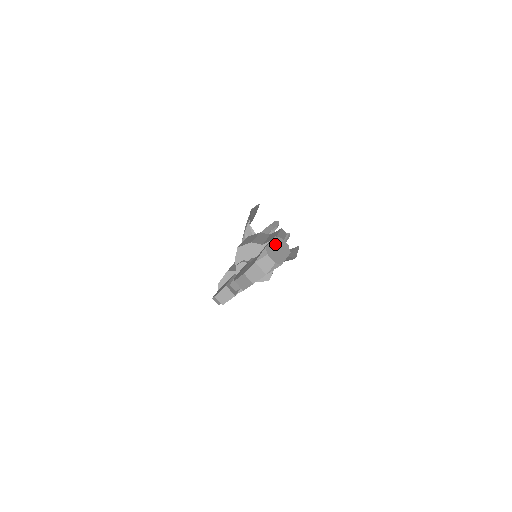
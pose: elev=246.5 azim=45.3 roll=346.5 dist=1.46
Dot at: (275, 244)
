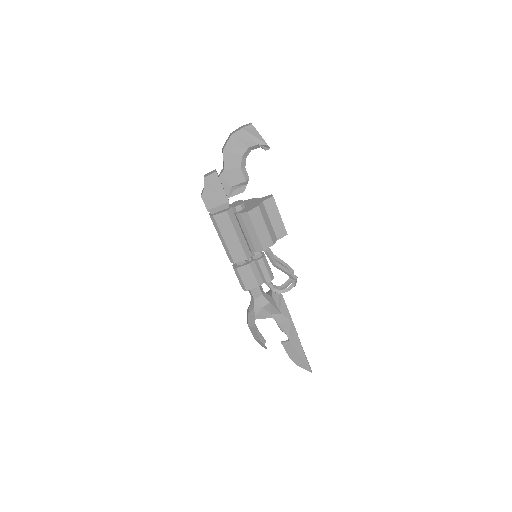
Dot at: occluded
